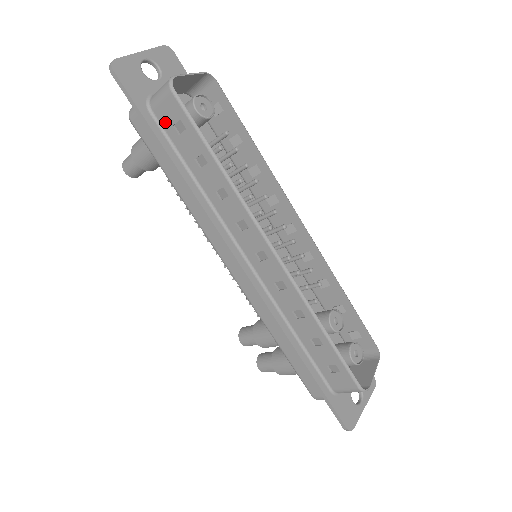
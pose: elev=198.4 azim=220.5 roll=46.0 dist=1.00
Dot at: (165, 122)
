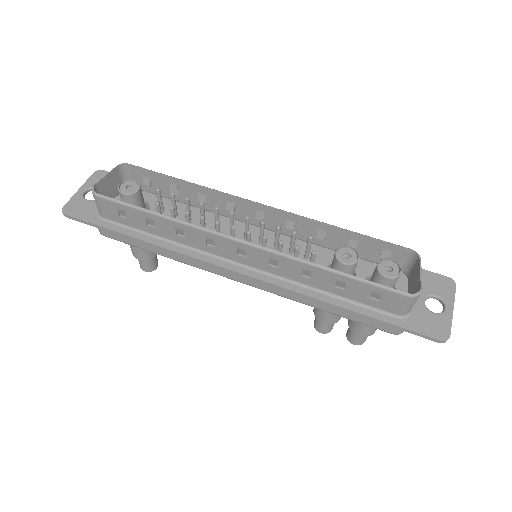
Dot at: (115, 218)
